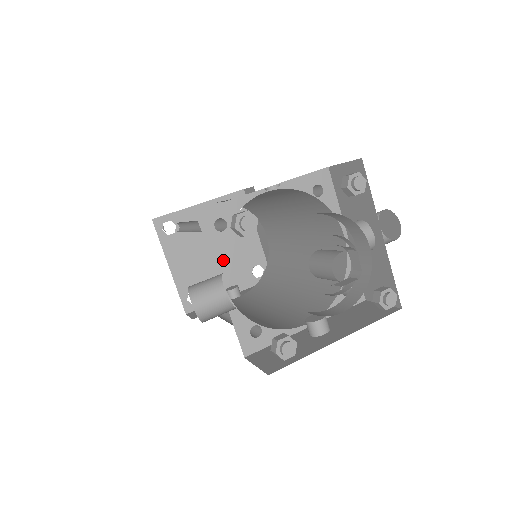
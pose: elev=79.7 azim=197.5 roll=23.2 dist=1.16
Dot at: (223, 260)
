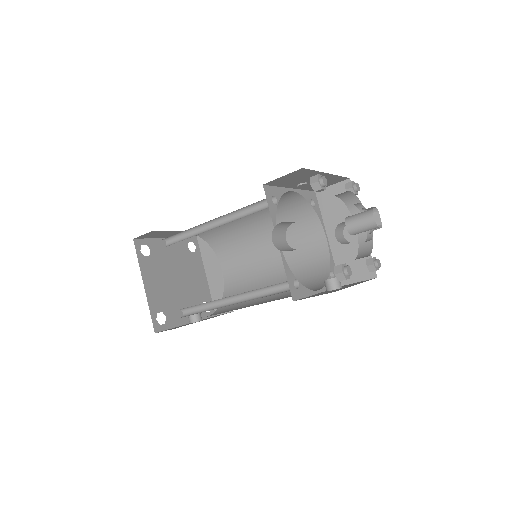
Dot at: (183, 290)
